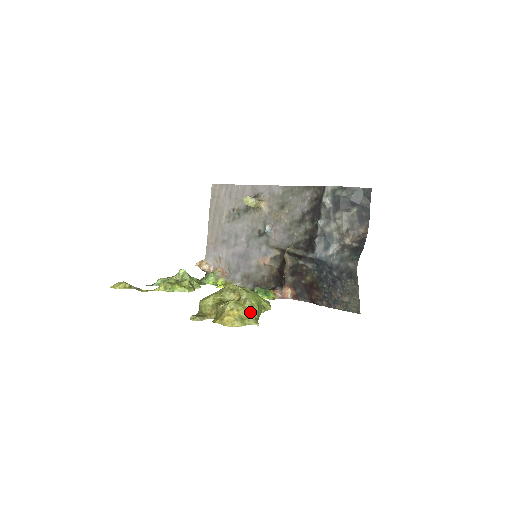
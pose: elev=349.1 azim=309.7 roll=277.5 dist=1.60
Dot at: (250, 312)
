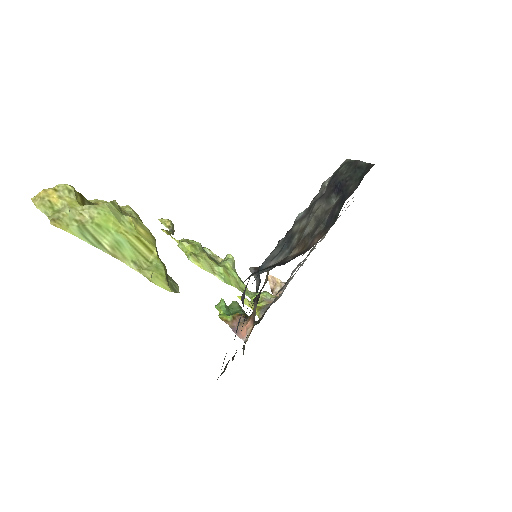
Dot at: (68, 210)
